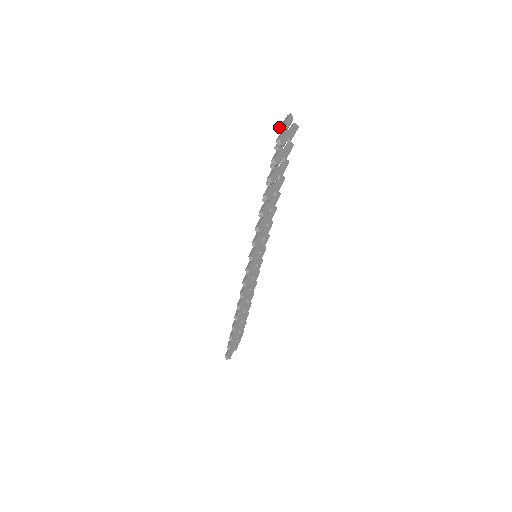
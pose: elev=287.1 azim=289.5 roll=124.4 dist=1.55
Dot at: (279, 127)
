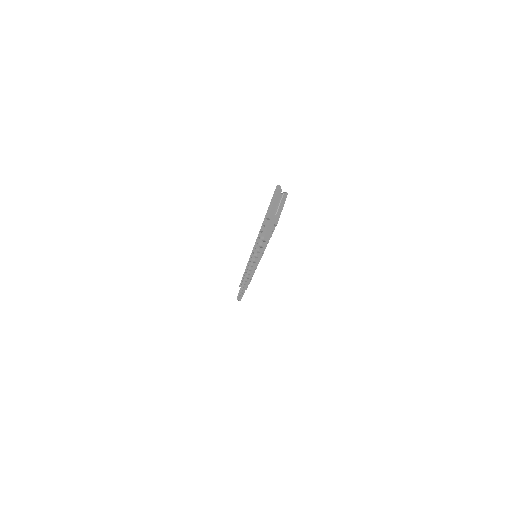
Dot at: occluded
